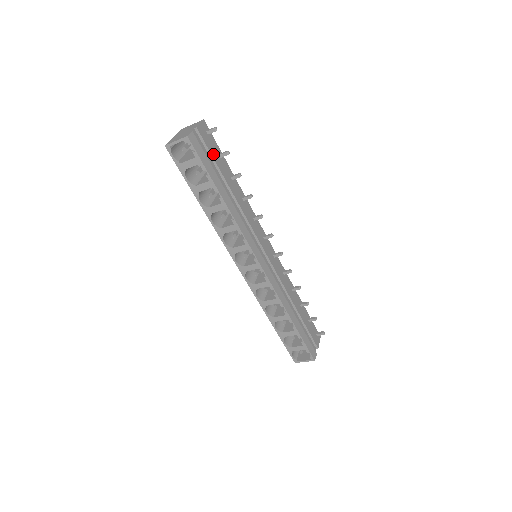
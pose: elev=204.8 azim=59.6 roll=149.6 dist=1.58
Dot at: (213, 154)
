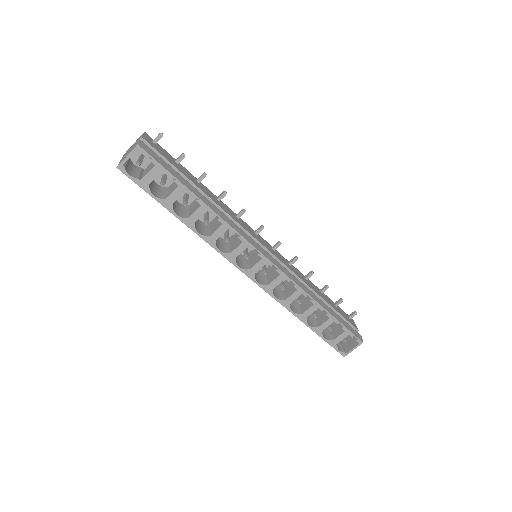
Dot at: (169, 161)
